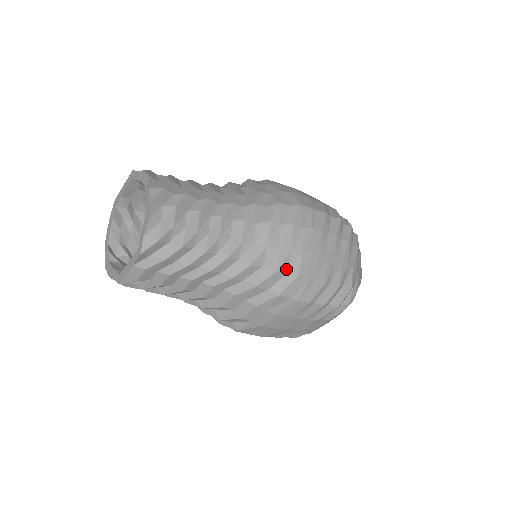
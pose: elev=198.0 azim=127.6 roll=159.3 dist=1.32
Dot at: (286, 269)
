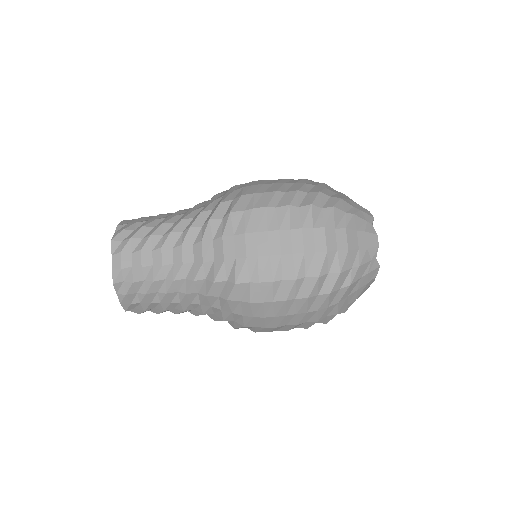
Dot at: (231, 199)
